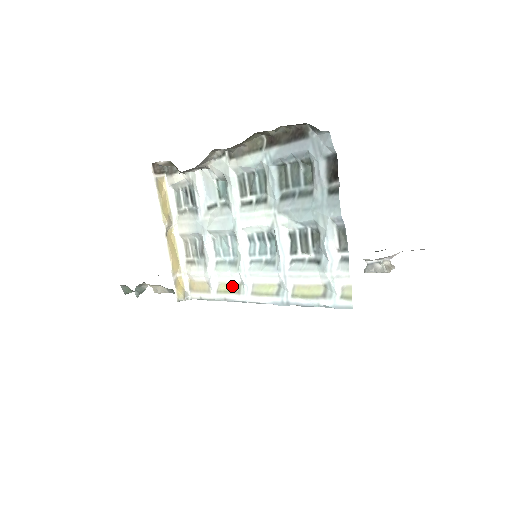
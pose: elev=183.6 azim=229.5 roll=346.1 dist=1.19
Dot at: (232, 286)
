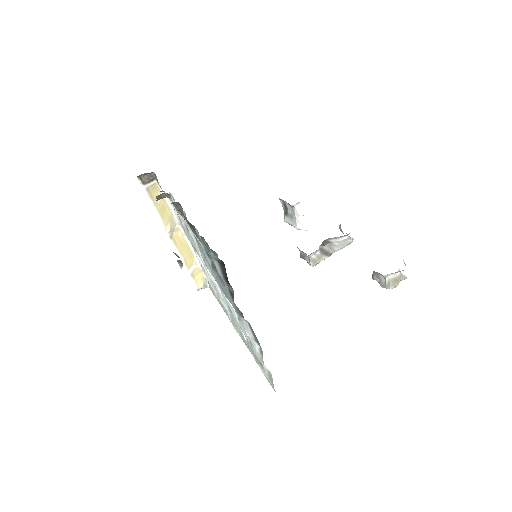
Dot at: occluded
